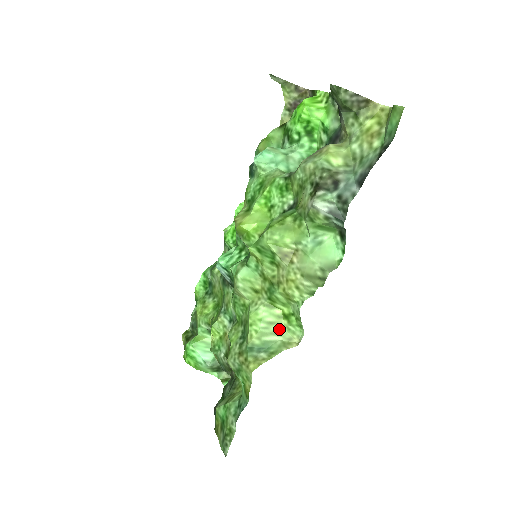
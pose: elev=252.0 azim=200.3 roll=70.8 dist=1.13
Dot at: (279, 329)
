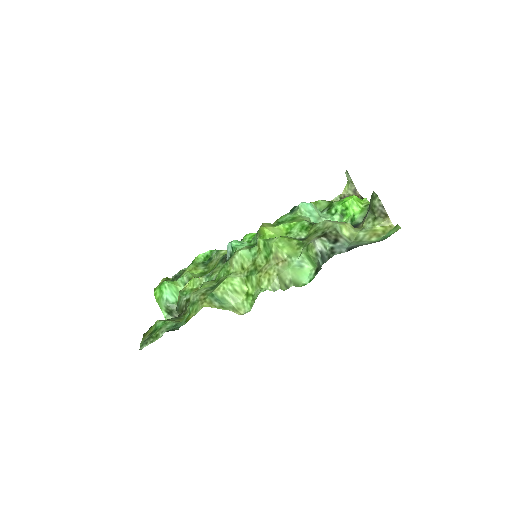
Dot at: (238, 298)
